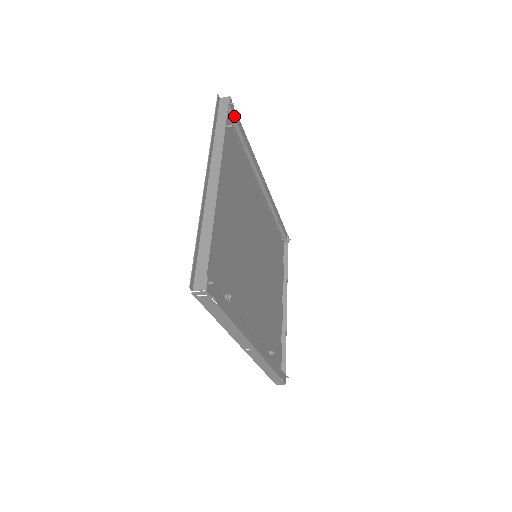
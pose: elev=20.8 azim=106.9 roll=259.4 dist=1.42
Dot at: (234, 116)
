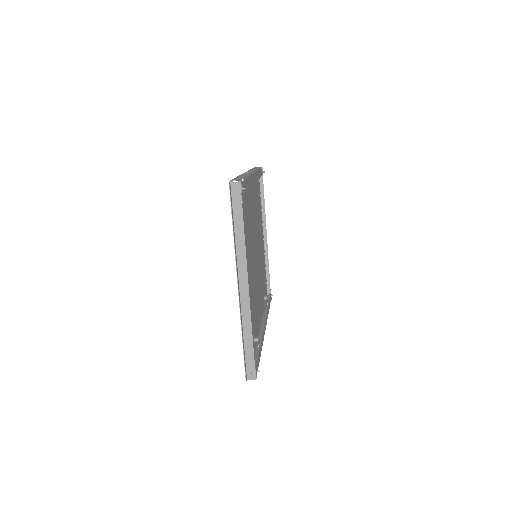
Dot at: (243, 190)
